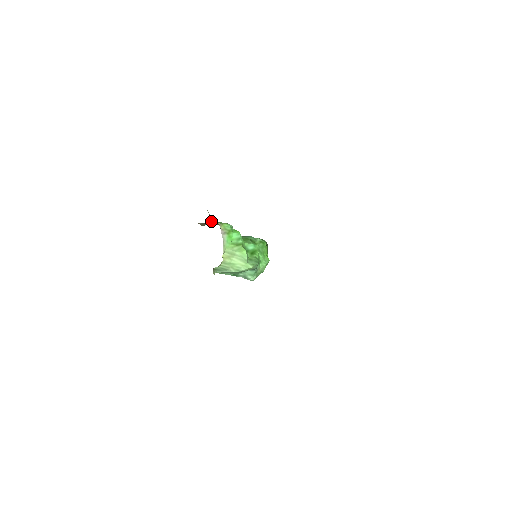
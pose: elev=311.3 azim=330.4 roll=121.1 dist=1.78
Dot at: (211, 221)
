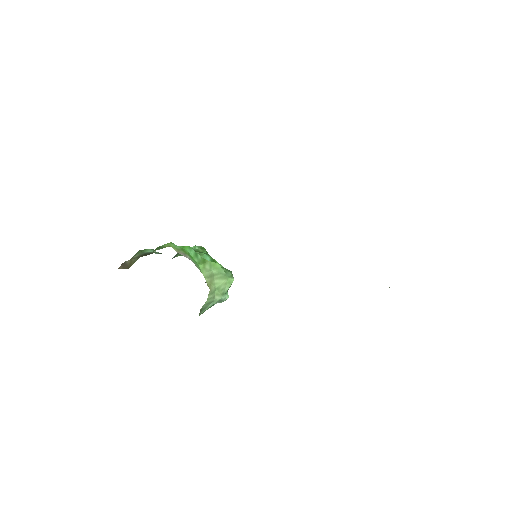
Dot at: occluded
